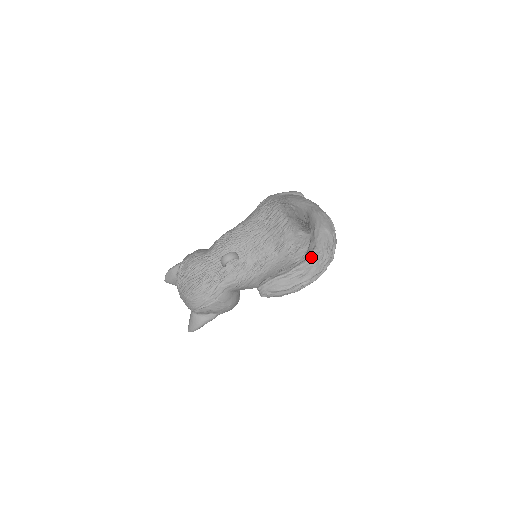
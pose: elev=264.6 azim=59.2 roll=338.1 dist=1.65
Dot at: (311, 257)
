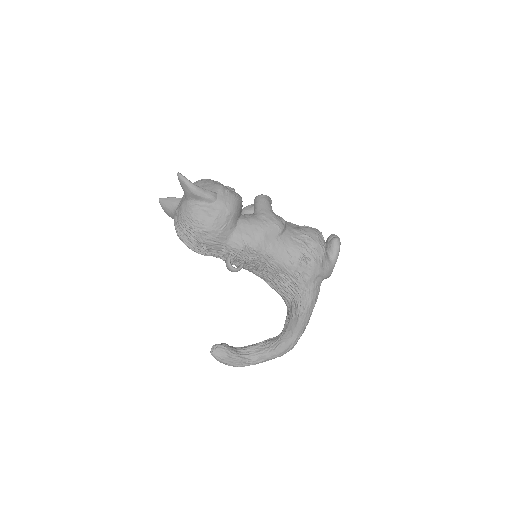
Dot at: occluded
